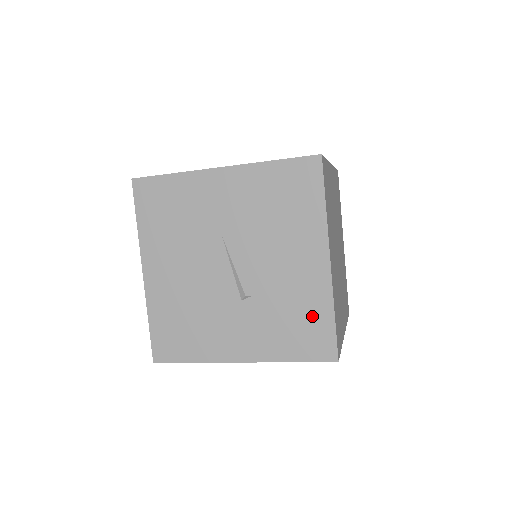
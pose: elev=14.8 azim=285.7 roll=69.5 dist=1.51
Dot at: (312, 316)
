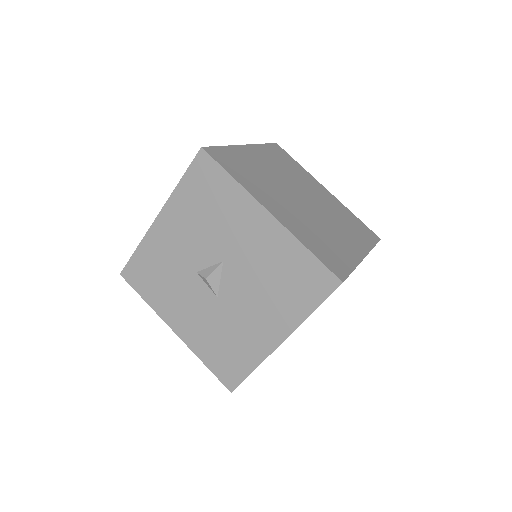
Dot at: occluded
